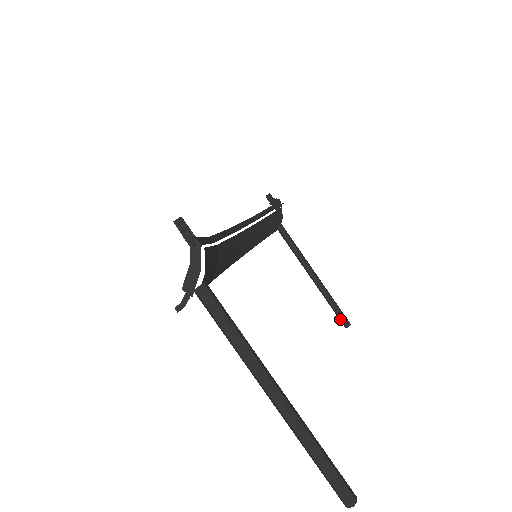
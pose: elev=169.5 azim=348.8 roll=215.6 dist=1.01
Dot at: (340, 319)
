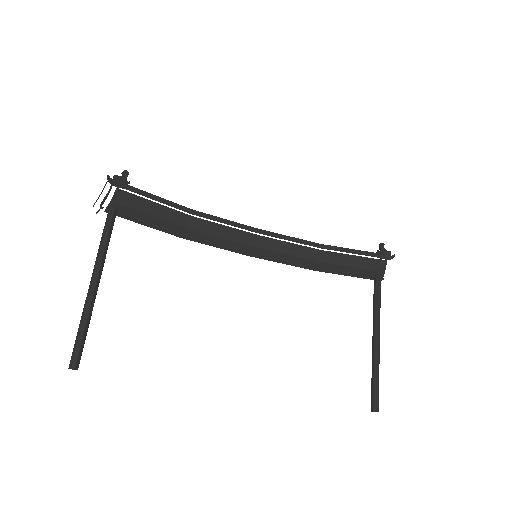
Dot at: (371, 398)
